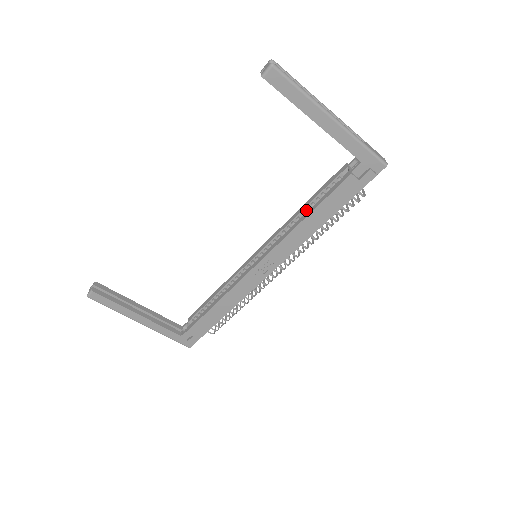
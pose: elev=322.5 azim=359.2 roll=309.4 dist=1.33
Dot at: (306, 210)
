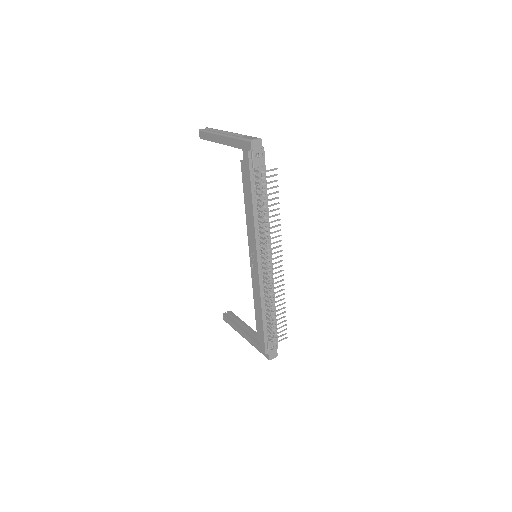
Dot at: occluded
